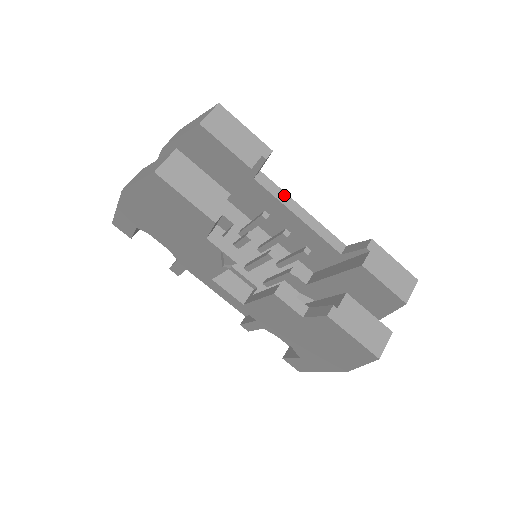
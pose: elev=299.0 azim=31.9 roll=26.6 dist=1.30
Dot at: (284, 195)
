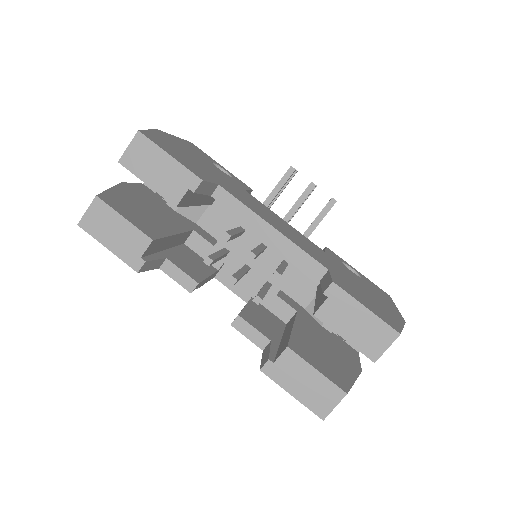
Dot at: (248, 212)
